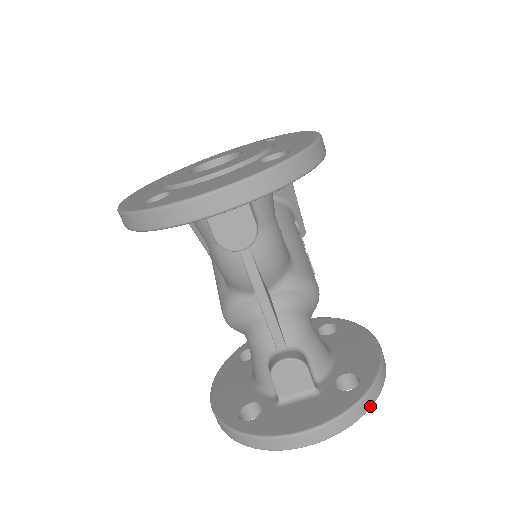
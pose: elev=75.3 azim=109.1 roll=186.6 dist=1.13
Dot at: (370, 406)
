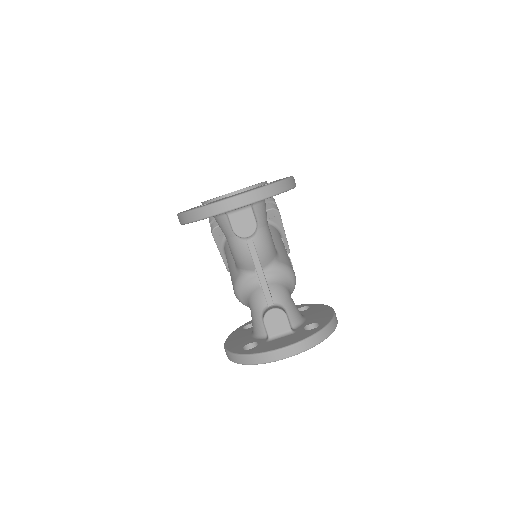
Dot at: (325, 338)
